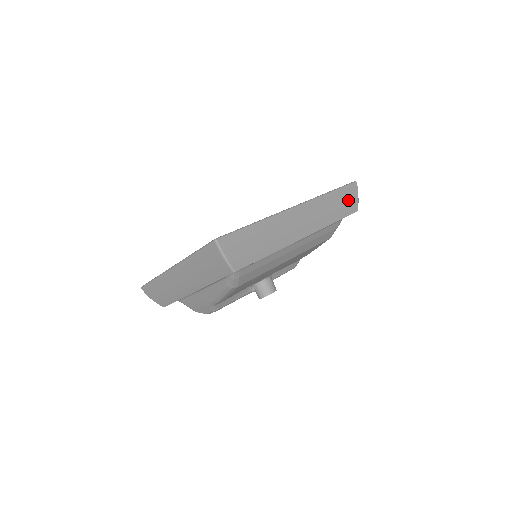
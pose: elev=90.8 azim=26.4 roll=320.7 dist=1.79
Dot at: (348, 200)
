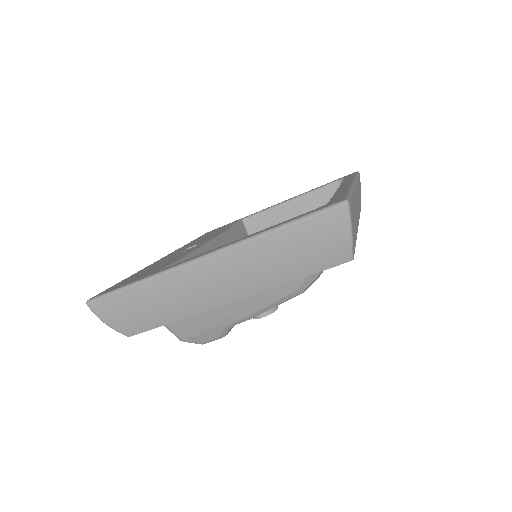
Dot at: (360, 191)
